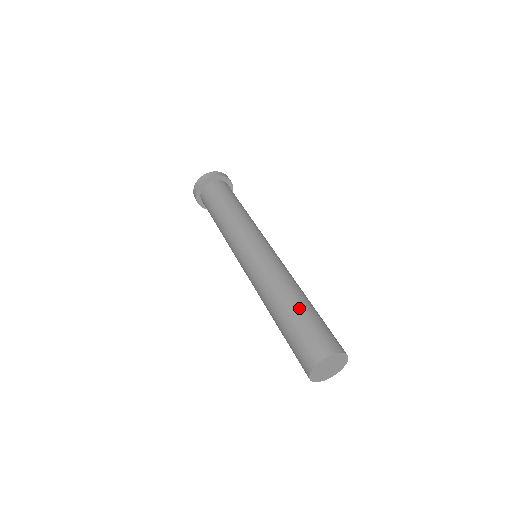
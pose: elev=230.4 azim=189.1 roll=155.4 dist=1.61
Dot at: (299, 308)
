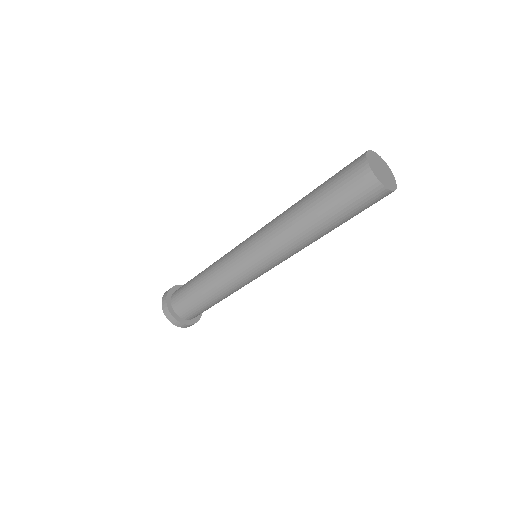
Dot at: (316, 188)
